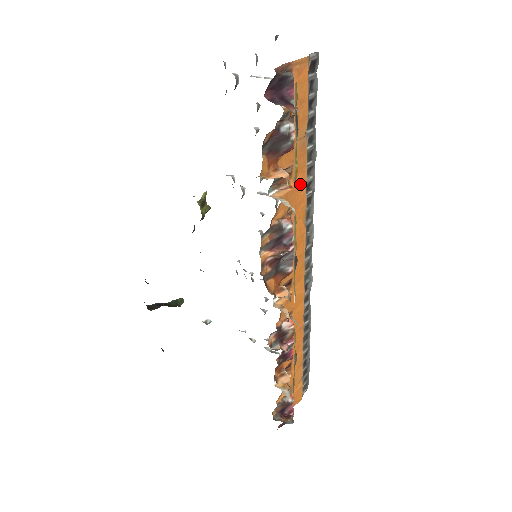
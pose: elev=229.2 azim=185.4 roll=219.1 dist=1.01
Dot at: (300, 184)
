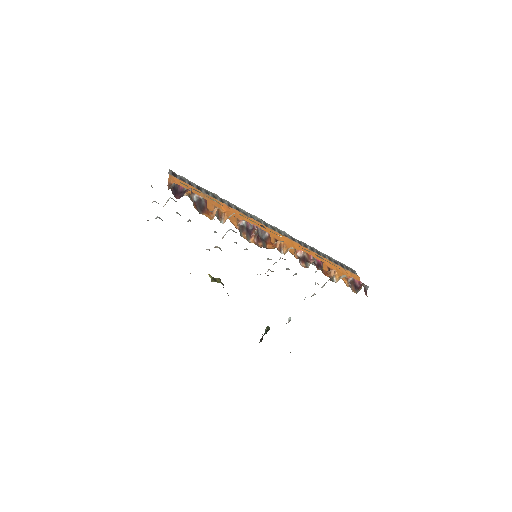
Dot at: (226, 208)
